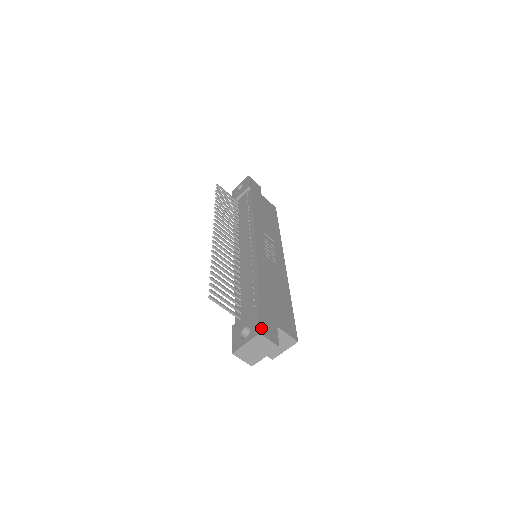
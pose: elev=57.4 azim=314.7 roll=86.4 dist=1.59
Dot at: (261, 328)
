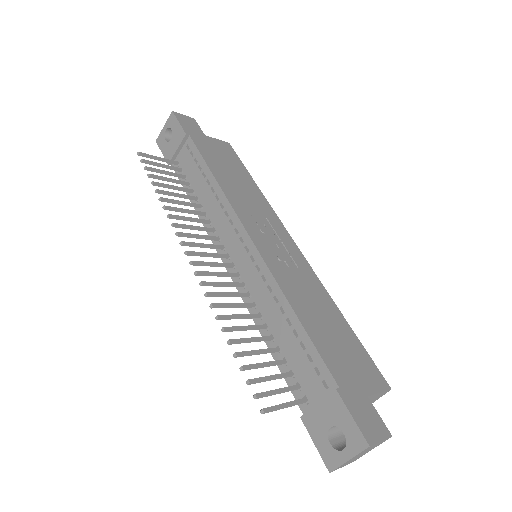
Dot at: (364, 432)
